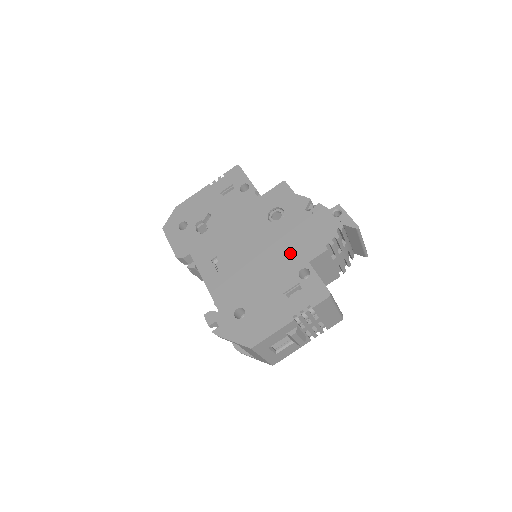
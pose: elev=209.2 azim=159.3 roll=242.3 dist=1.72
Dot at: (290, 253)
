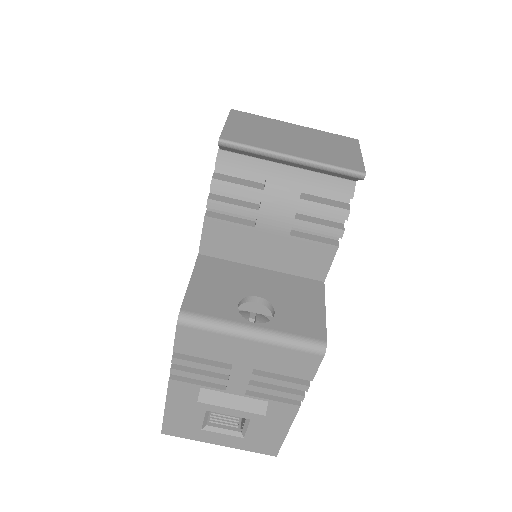
Dot at: occluded
